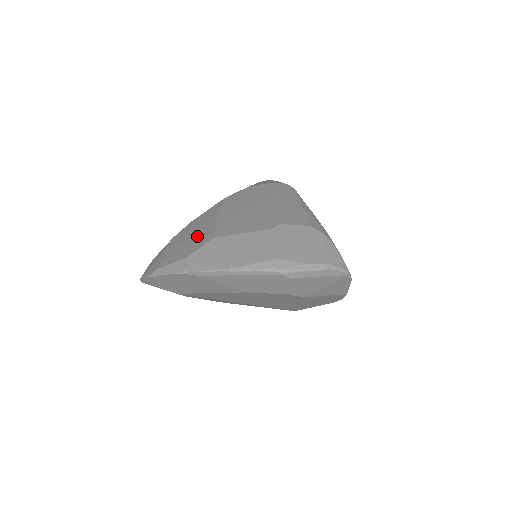
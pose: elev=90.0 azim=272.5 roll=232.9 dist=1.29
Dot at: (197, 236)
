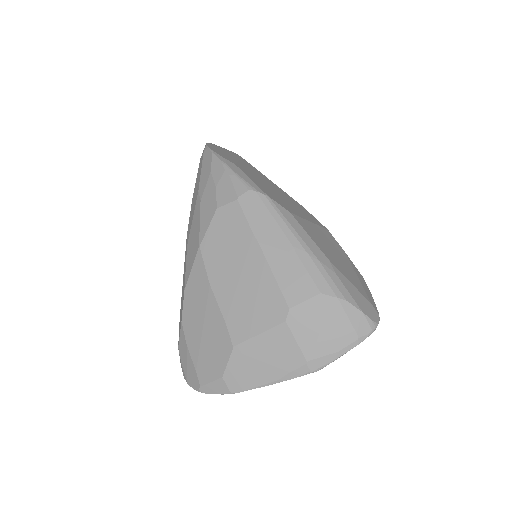
Dot at: (211, 336)
